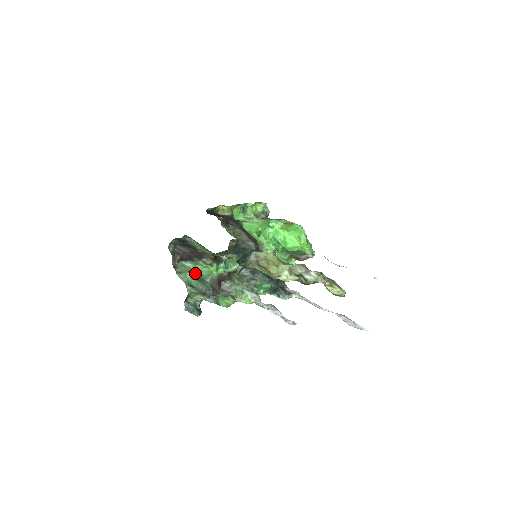
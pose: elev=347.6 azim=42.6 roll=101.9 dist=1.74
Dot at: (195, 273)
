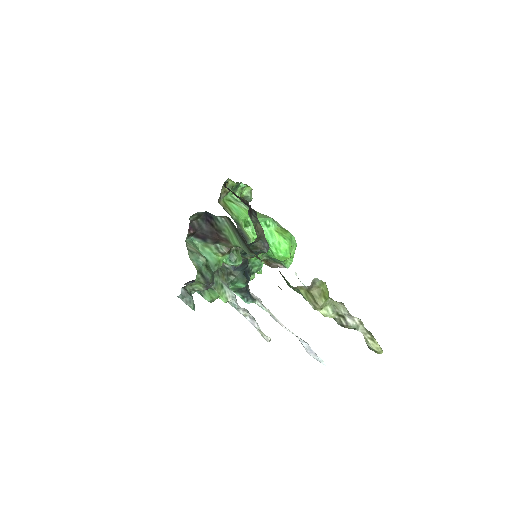
Dot at: occluded
